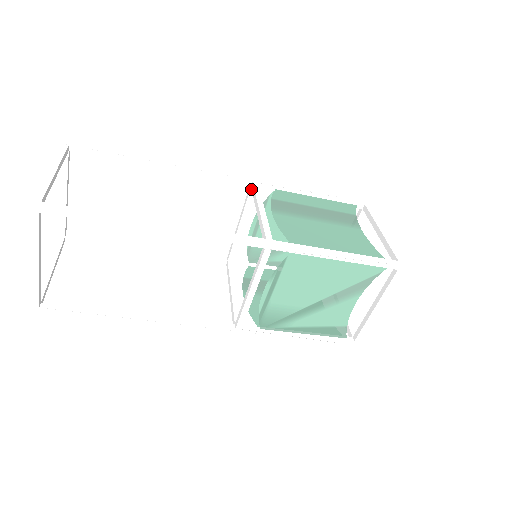
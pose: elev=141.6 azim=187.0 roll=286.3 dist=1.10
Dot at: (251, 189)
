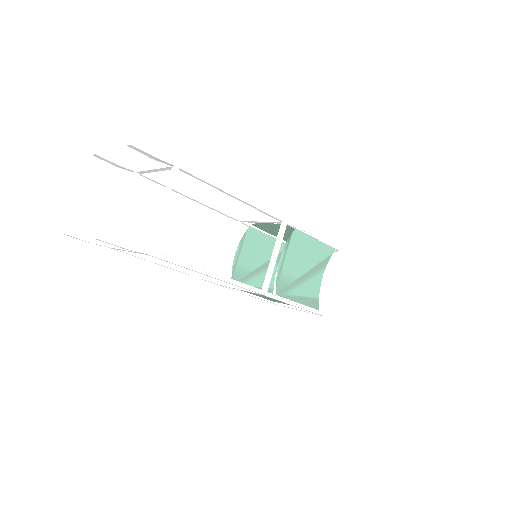
Dot at: (239, 223)
